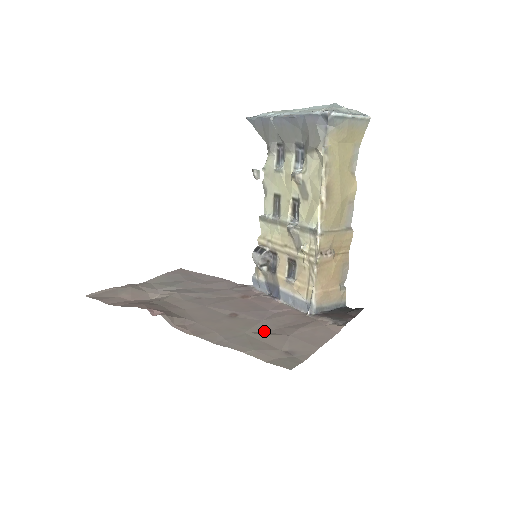
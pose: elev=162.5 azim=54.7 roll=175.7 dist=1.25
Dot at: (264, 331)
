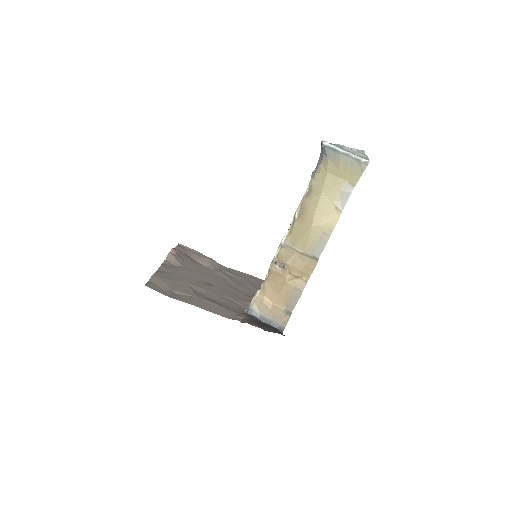
Dot at: (197, 291)
